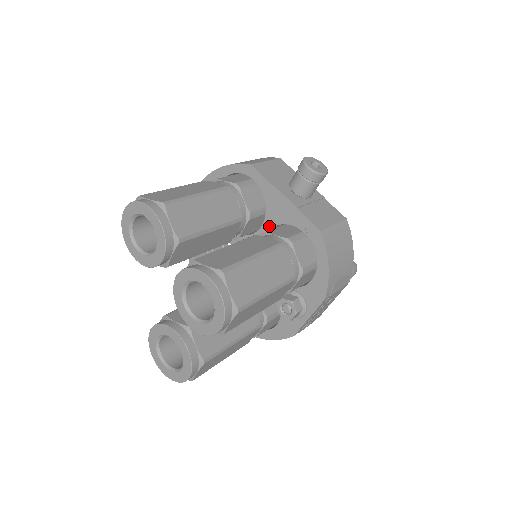
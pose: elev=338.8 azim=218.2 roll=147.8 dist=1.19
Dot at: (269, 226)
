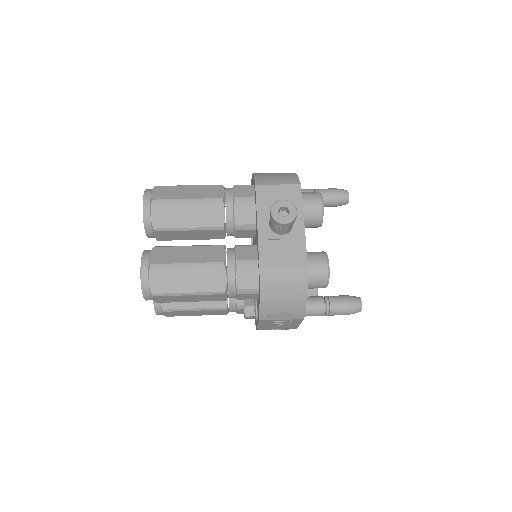
Dot at: occluded
